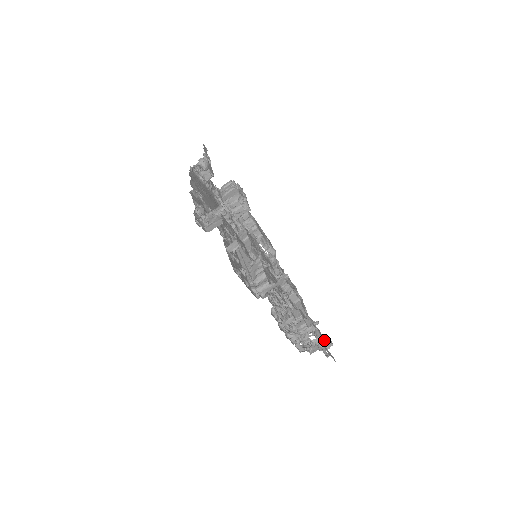
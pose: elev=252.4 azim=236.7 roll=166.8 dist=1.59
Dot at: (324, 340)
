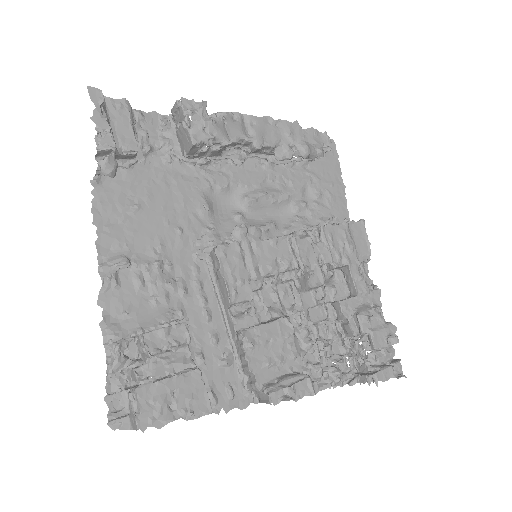
Dot at: (382, 346)
